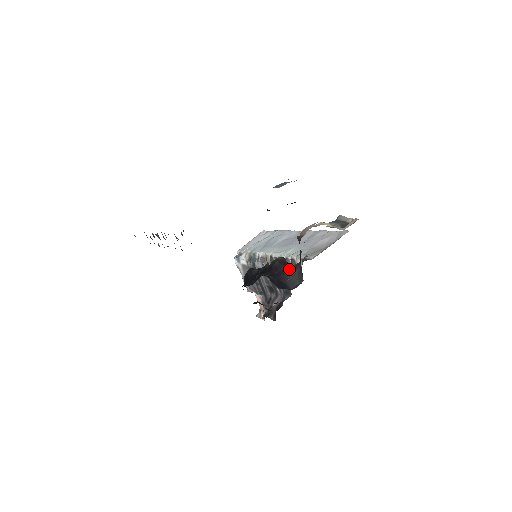
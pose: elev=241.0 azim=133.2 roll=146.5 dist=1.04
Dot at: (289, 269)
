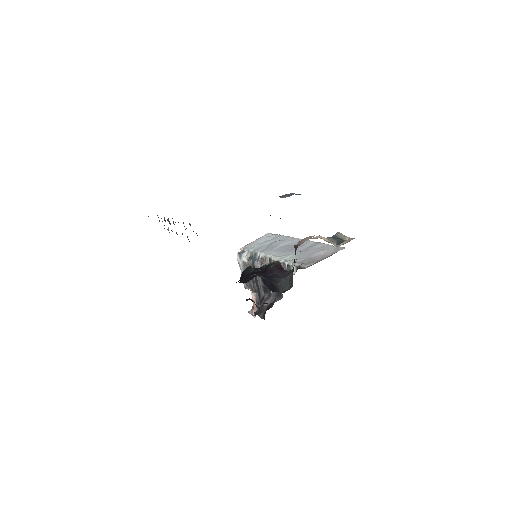
Dot at: (282, 274)
